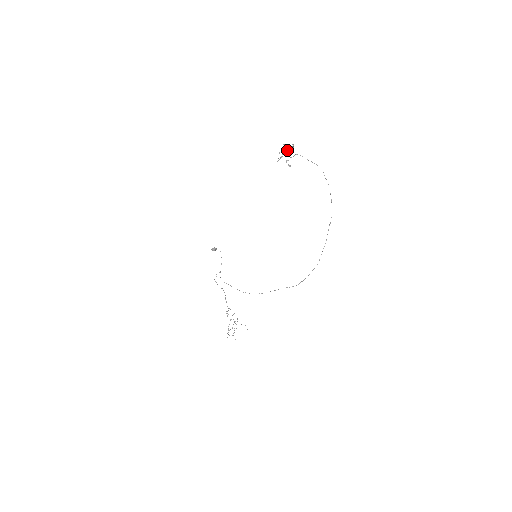
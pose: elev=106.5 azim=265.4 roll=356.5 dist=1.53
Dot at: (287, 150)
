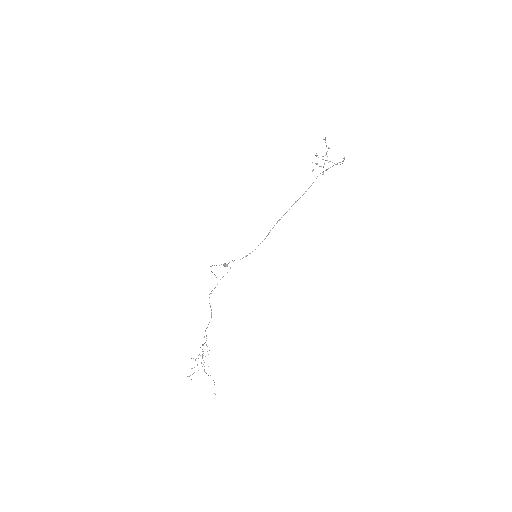
Dot at: (323, 156)
